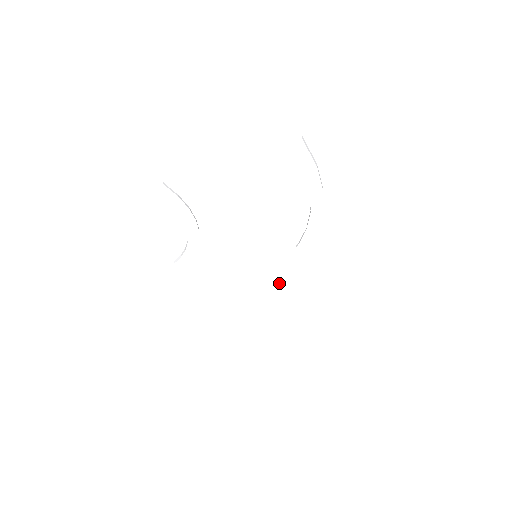
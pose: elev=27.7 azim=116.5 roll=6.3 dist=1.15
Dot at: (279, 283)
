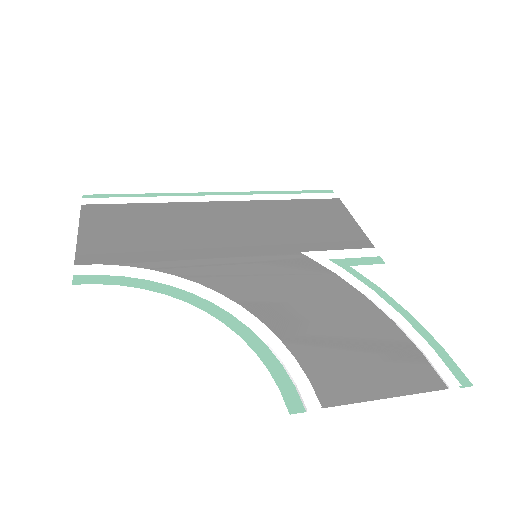
Dot at: (220, 201)
